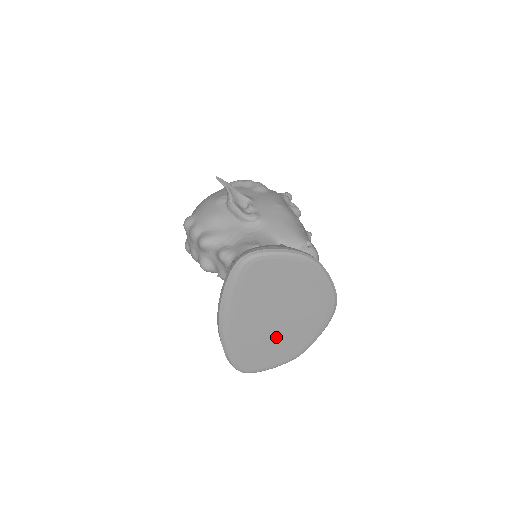
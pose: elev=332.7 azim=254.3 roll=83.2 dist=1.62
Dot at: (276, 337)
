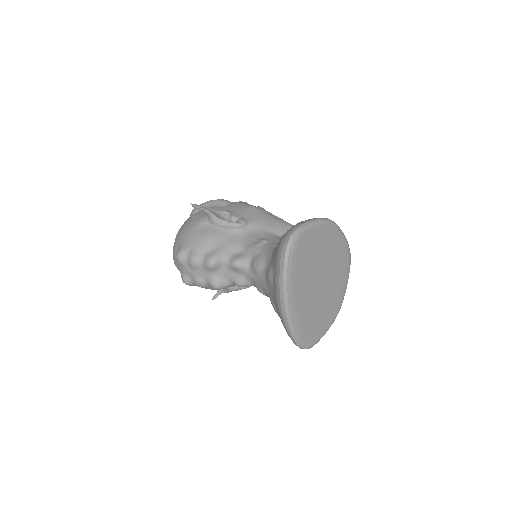
Dot at: (323, 303)
